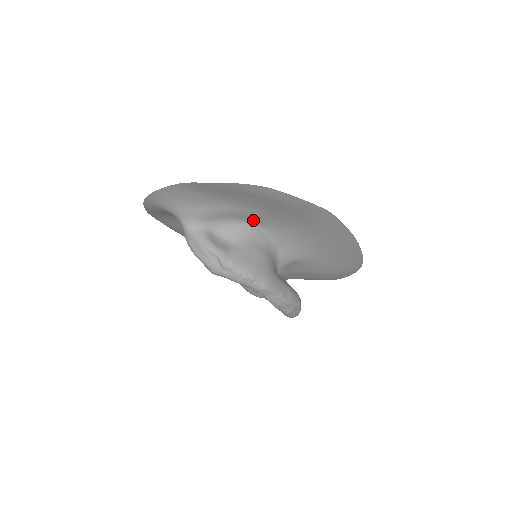
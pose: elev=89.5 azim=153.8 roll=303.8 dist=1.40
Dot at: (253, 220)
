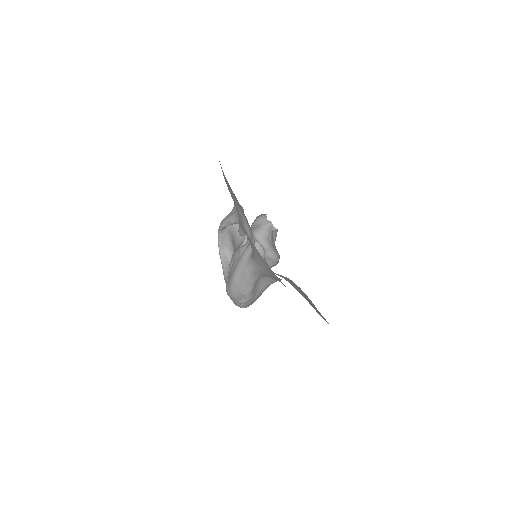
Dot at: occluded
